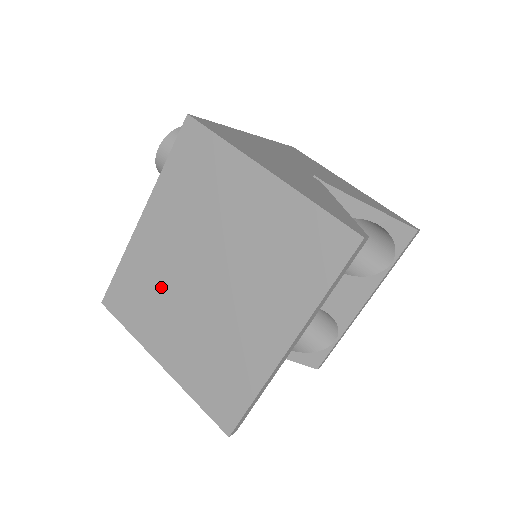
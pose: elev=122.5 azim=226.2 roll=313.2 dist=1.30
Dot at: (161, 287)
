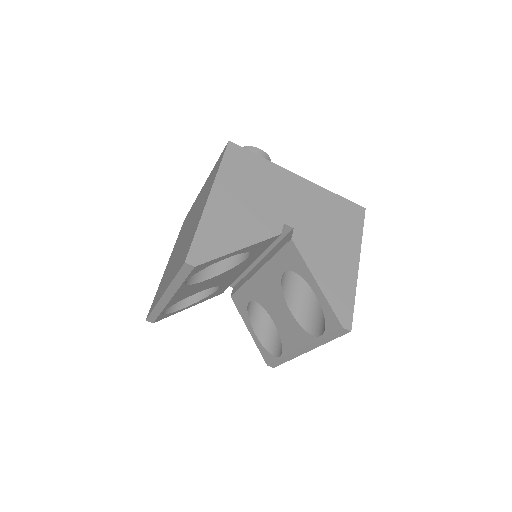
Dot at: occluded
